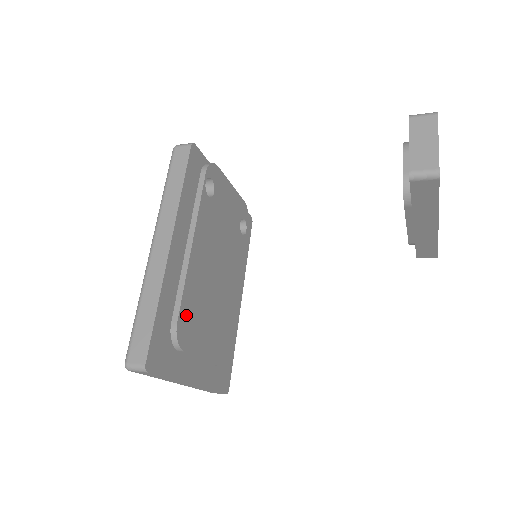
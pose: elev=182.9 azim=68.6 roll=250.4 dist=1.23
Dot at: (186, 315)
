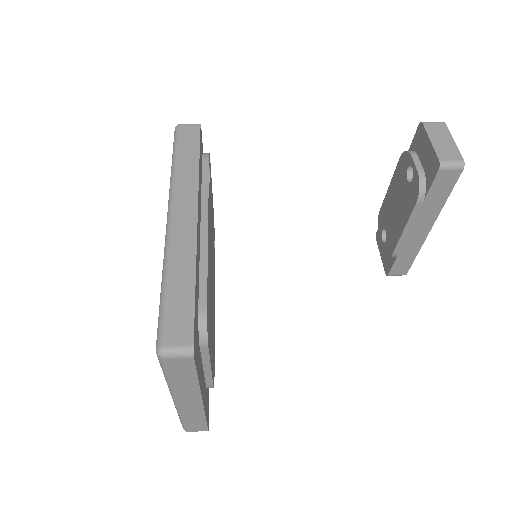
Dot at: (208, 303)
